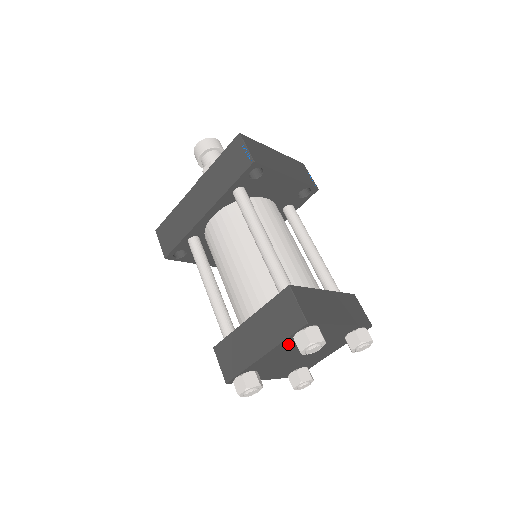
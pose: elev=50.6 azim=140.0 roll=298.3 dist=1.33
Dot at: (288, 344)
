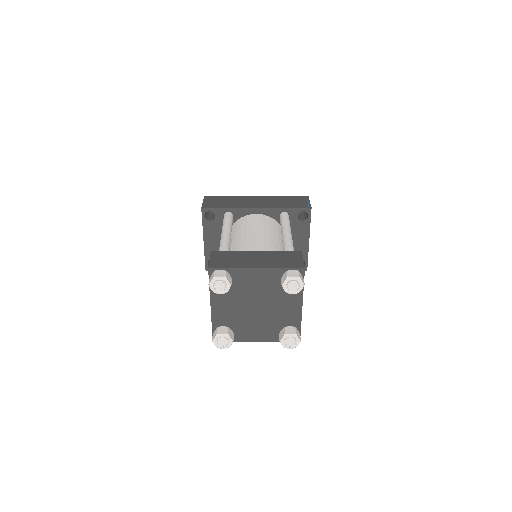
Dot at: (274, 277)
